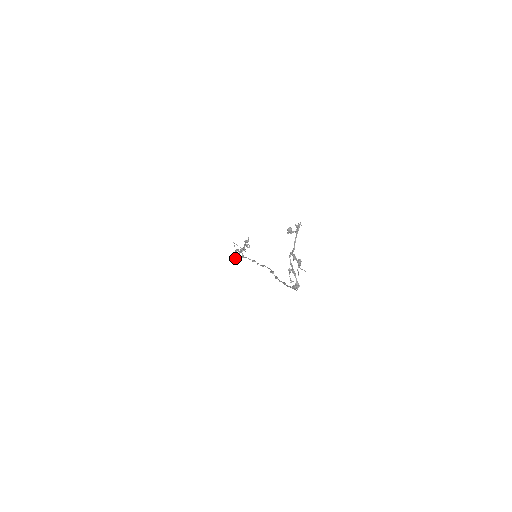
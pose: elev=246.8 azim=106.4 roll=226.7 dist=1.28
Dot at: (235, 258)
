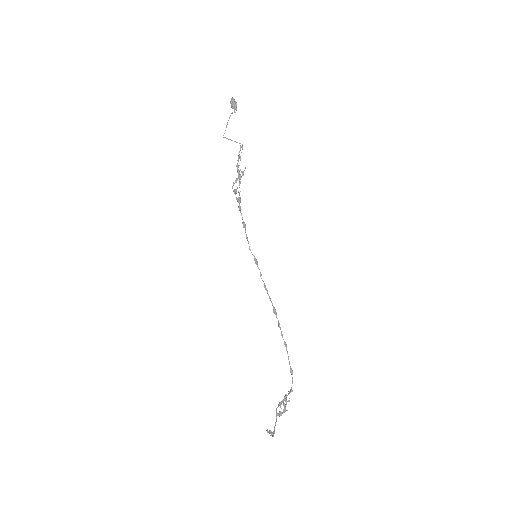
Dot at: (234, 109)
